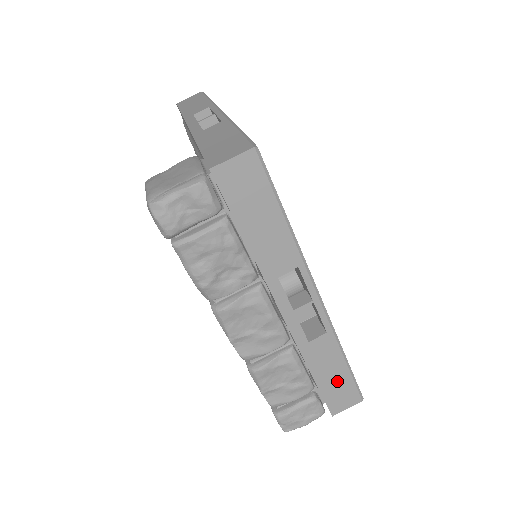
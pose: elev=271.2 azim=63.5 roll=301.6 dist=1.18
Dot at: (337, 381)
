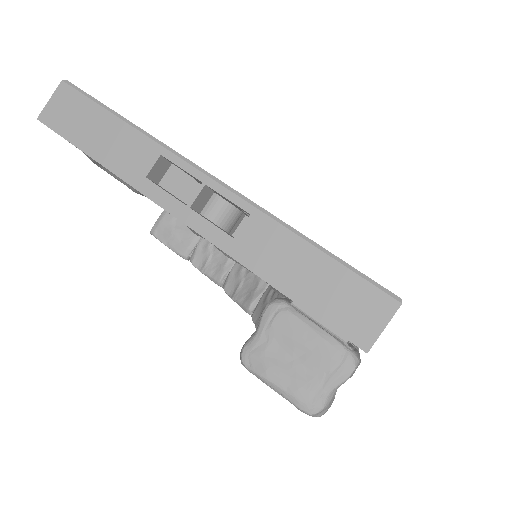
Dot at: occluded
